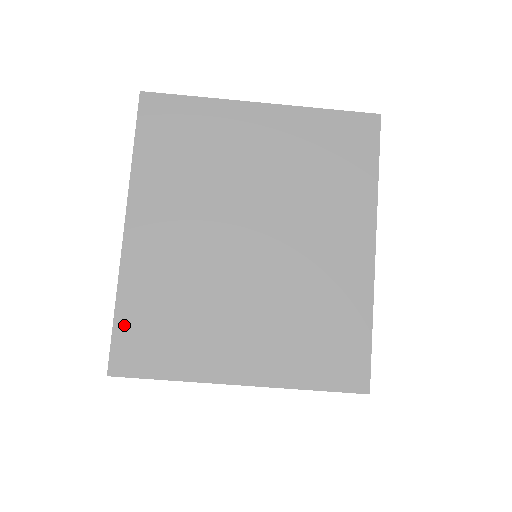
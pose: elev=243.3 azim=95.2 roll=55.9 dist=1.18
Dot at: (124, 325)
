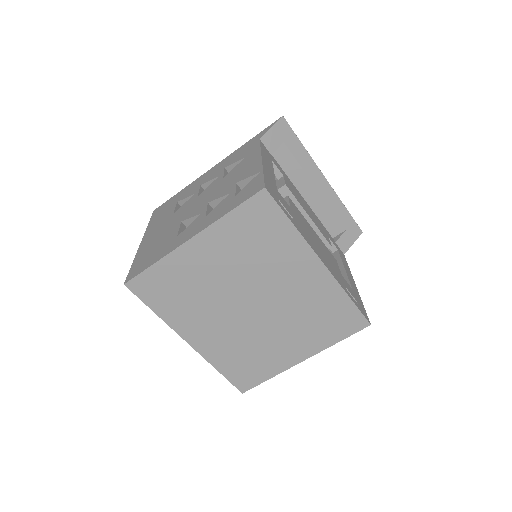
Dot at: (230, 375)
